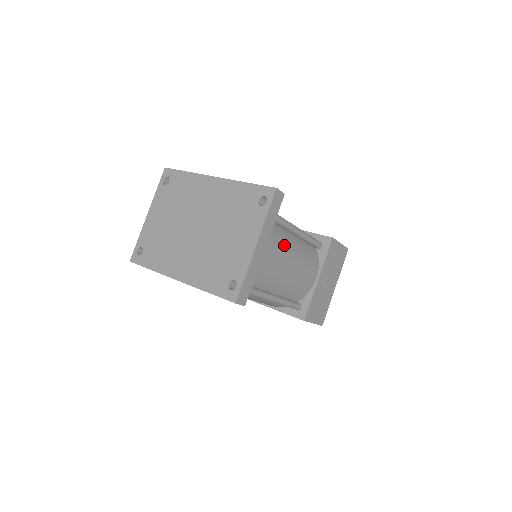
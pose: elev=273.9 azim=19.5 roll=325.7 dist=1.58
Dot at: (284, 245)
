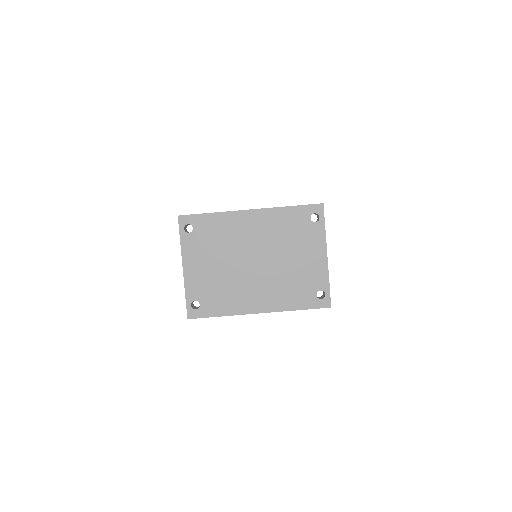
Dot at: occluded
